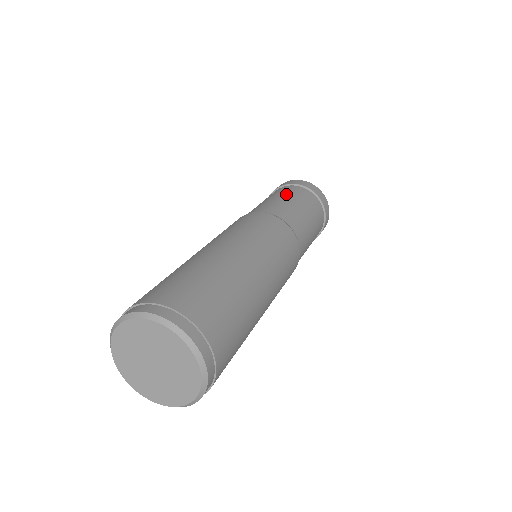
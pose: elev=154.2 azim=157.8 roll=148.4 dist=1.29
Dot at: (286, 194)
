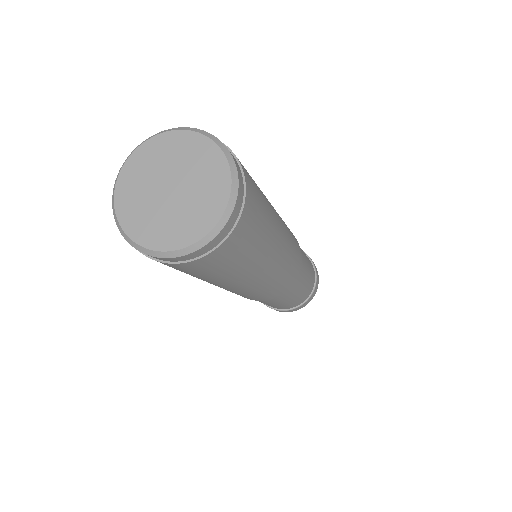
Dot at: occluded
